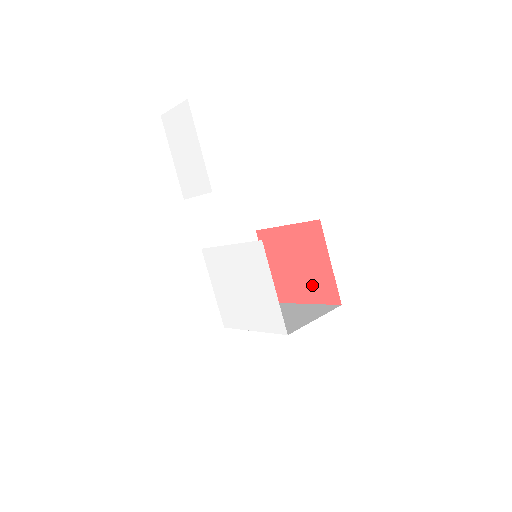
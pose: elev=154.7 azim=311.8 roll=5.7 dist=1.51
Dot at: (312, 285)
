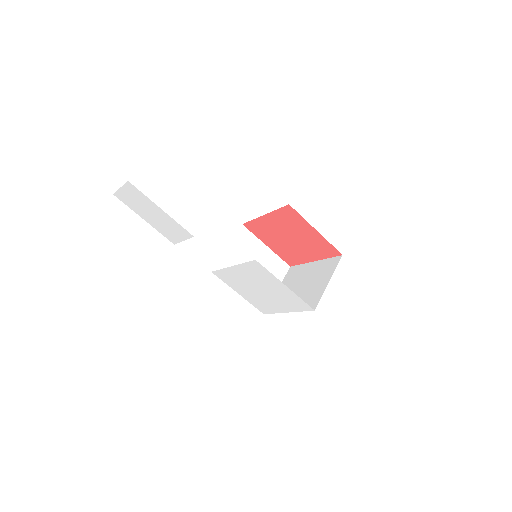
Dot at: (311, 248)
